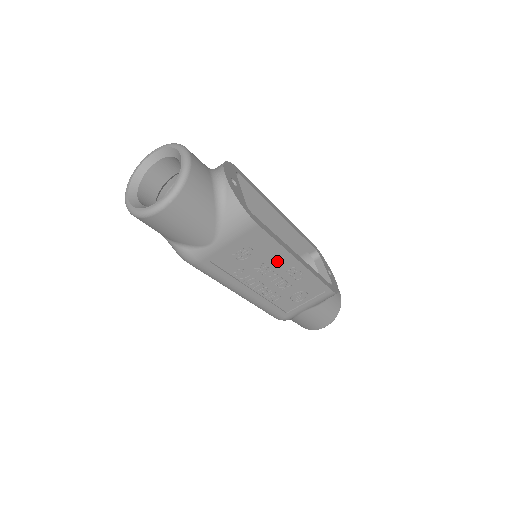
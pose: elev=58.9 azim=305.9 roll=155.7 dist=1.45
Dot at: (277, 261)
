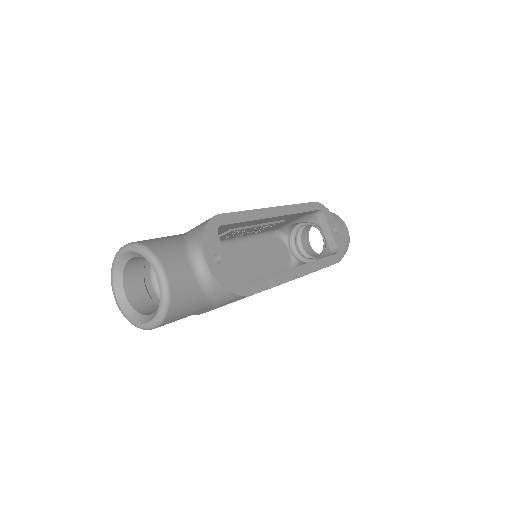
Dot at: occluded
